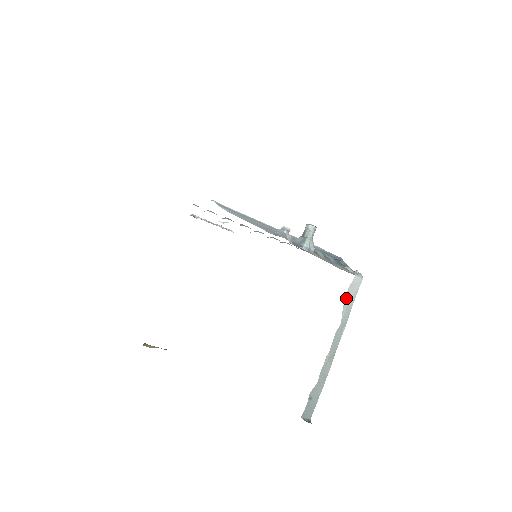
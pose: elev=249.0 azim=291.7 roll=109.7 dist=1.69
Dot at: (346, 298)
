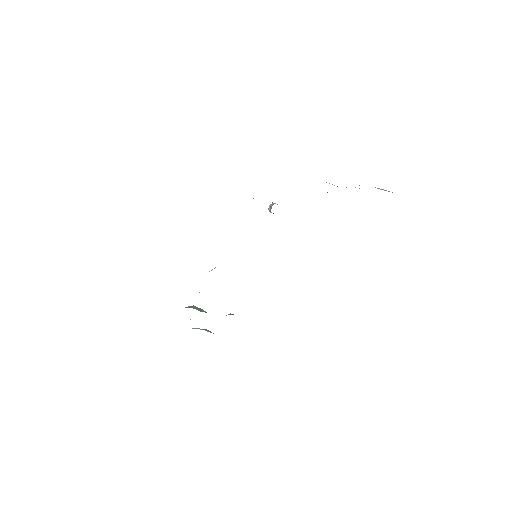
Dot at: occluded
